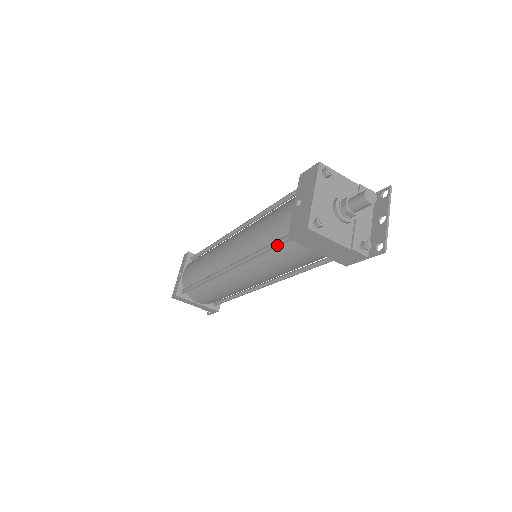
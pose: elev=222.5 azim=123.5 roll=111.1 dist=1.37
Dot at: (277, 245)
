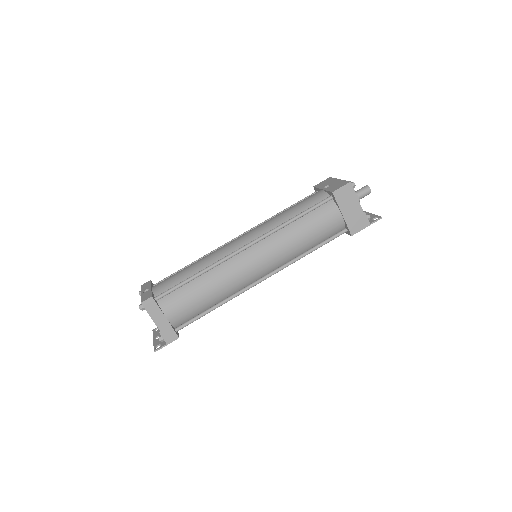
Dot at: (313, 208)
